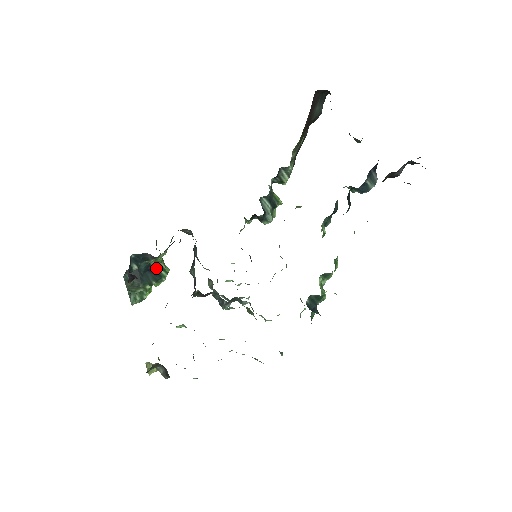
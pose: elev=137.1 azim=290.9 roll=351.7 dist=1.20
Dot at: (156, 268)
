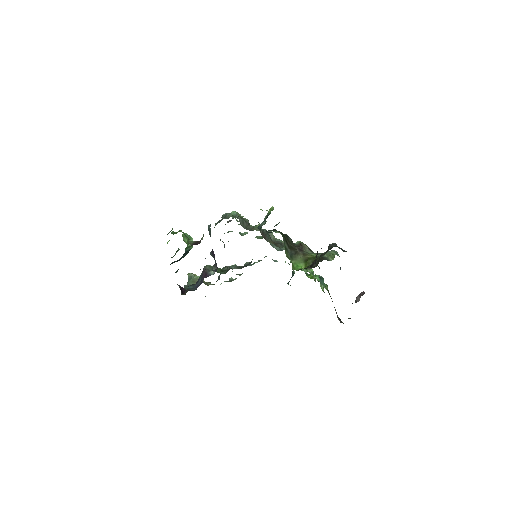
Dot at: (186, 251)
